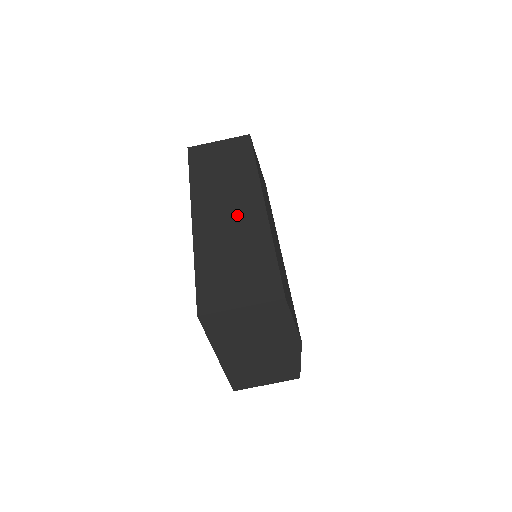
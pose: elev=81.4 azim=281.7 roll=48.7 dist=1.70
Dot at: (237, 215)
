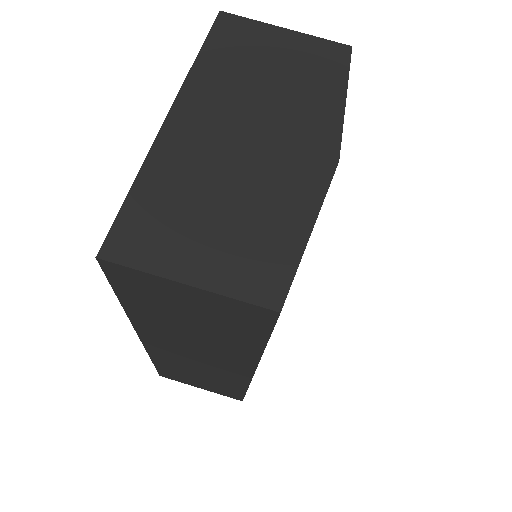
Dot at: occluded
